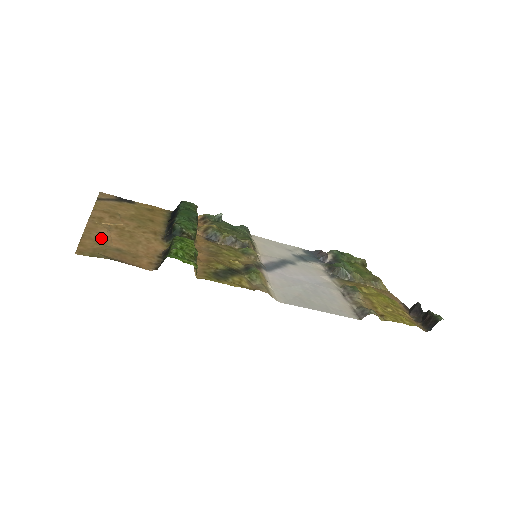
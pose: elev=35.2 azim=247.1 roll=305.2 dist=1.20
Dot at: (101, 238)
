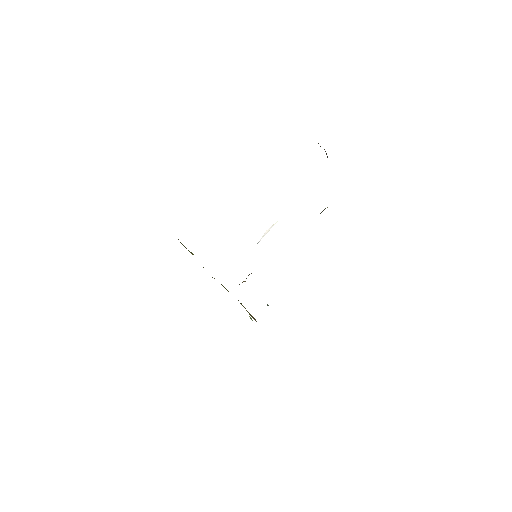
Dot at: occluded
